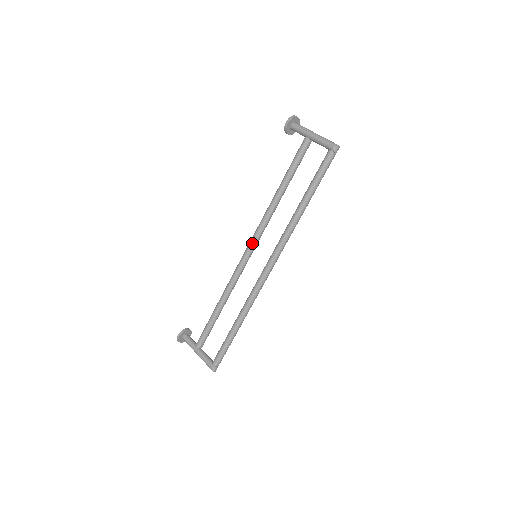
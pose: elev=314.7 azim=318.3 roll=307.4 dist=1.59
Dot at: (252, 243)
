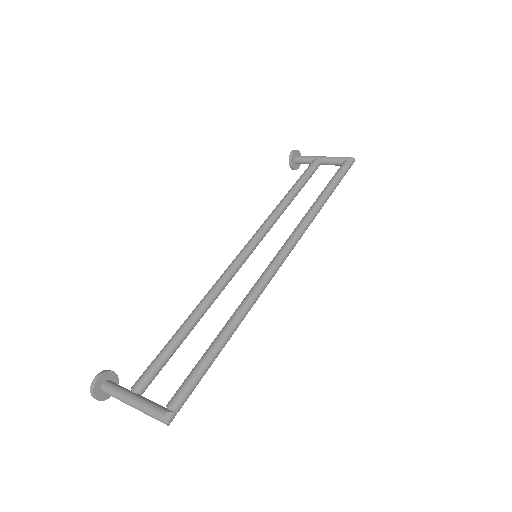
Dot at: (251, 242)
